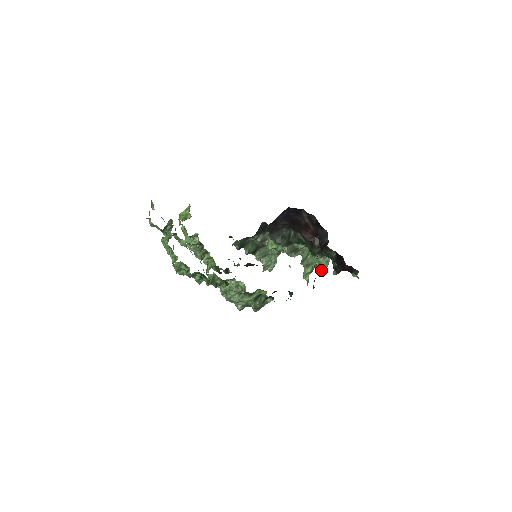
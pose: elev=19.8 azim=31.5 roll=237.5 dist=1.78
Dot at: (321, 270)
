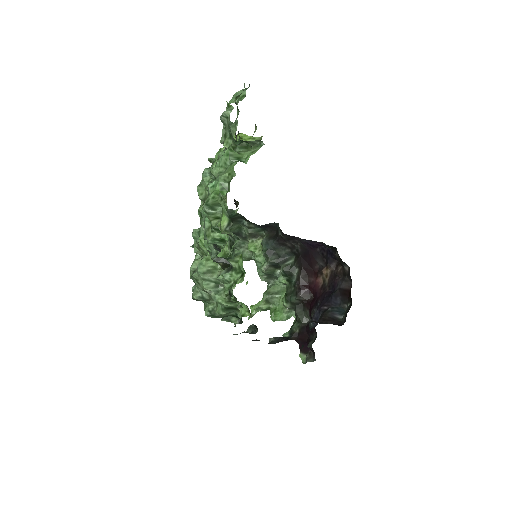
Dot at: (275, 319)
